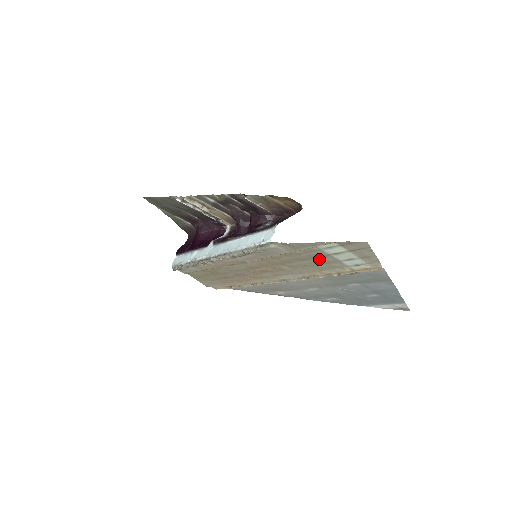
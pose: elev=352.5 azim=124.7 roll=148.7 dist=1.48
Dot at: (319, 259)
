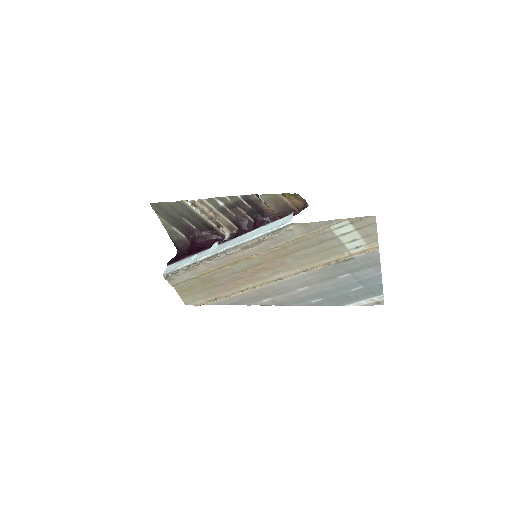
Dot at: (325, 244)
